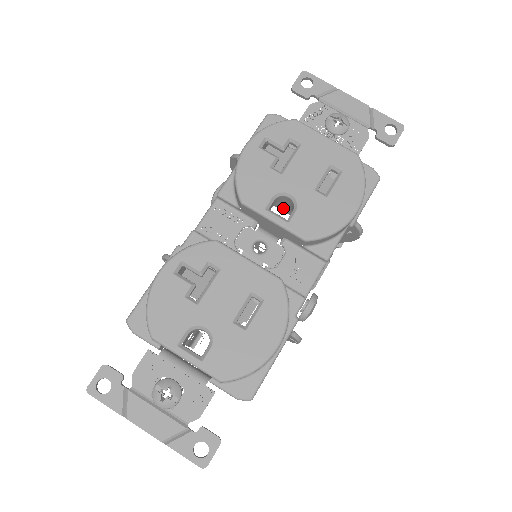
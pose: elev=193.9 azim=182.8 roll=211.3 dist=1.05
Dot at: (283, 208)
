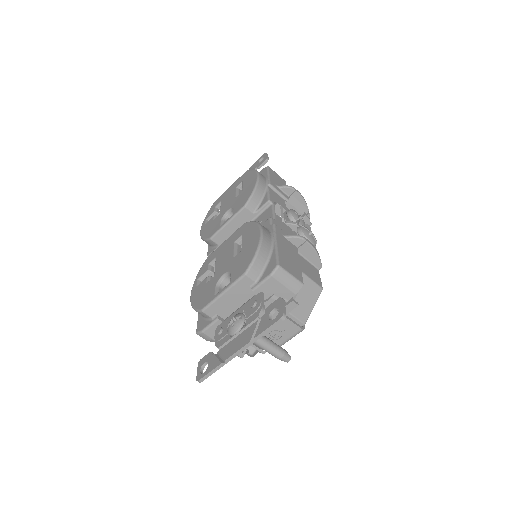
Dot at: occluded
